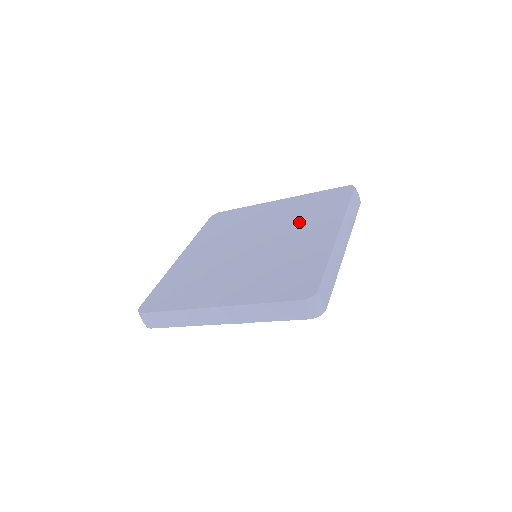
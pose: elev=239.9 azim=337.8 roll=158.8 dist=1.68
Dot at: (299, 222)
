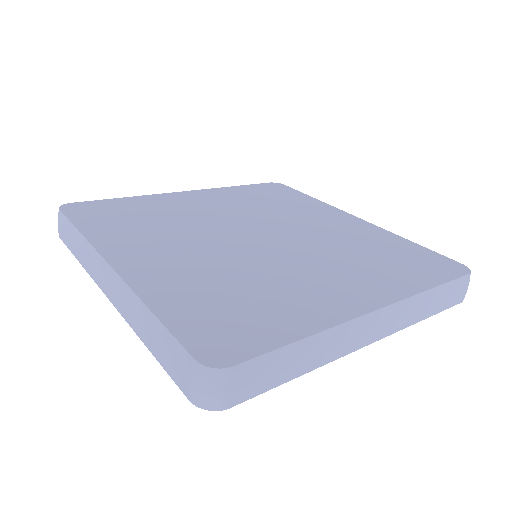
Dot at: (285, 210)
